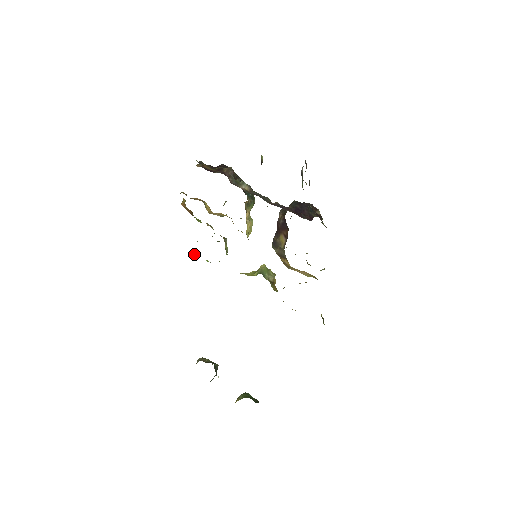
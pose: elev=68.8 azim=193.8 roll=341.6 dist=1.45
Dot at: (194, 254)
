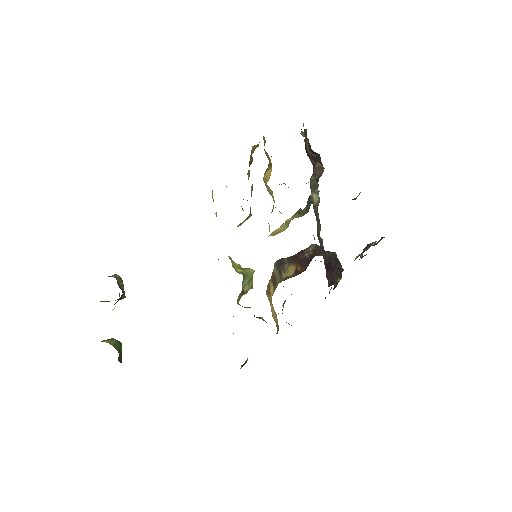
Dot at: occluded
